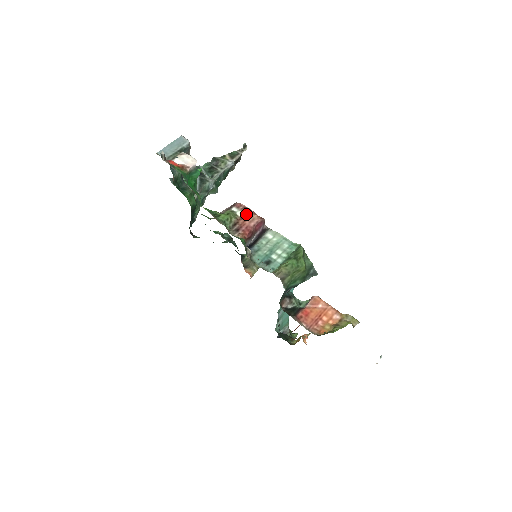
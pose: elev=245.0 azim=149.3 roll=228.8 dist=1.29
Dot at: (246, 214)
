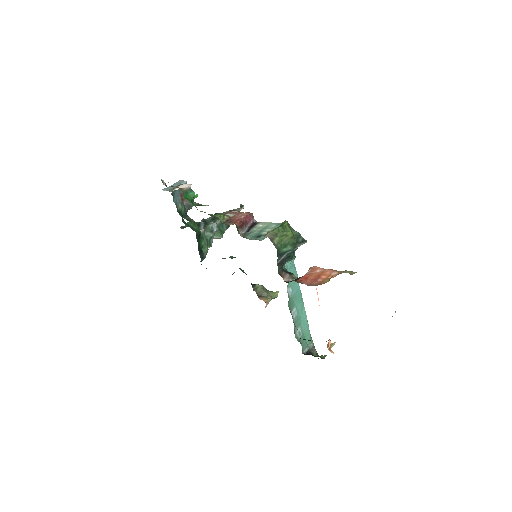
Dot at: (237, 214)
